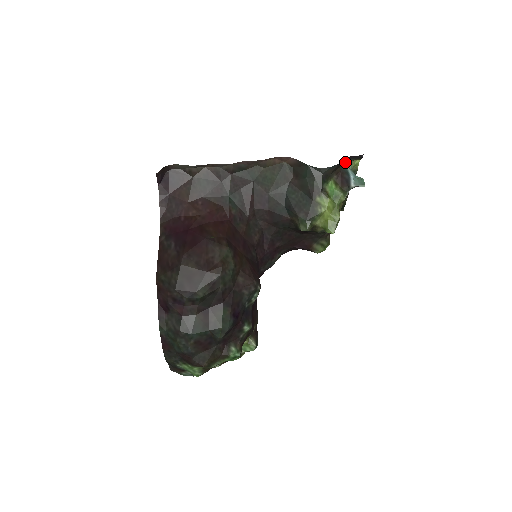
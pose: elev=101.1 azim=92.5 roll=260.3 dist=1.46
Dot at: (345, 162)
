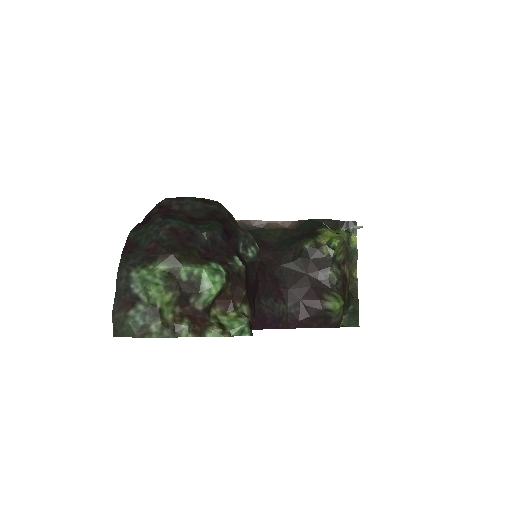
Dot at: occluded
